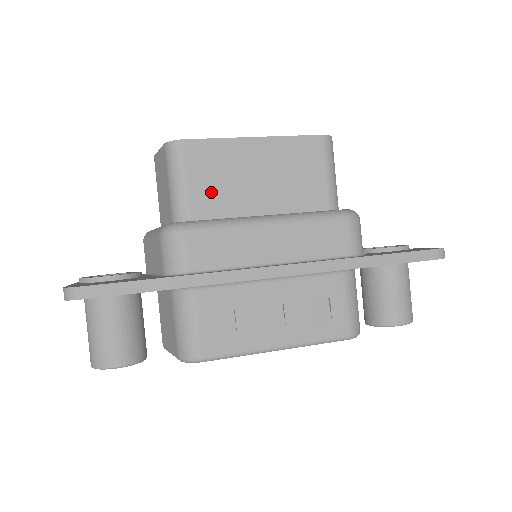
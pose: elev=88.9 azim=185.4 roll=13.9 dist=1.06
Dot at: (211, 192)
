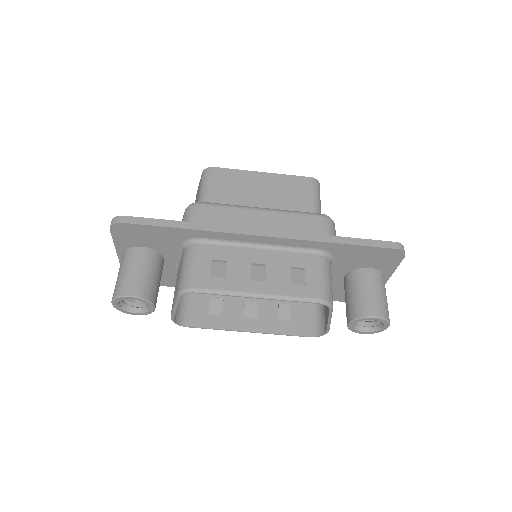
Dot at: (226, 196)
